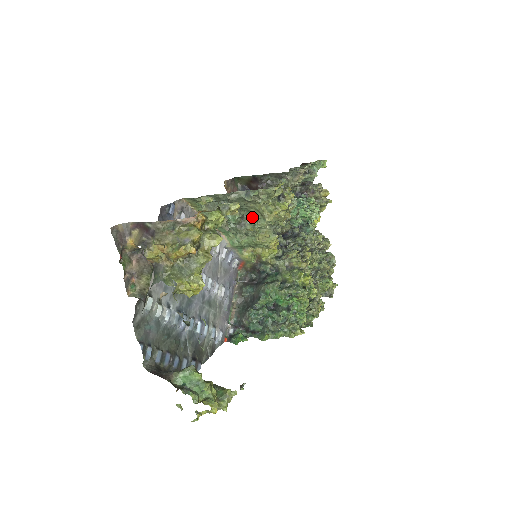
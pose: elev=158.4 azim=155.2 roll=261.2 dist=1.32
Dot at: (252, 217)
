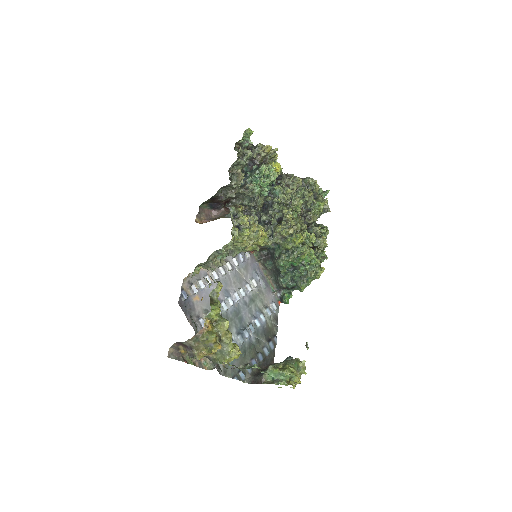
Dot at: (233, 246)
